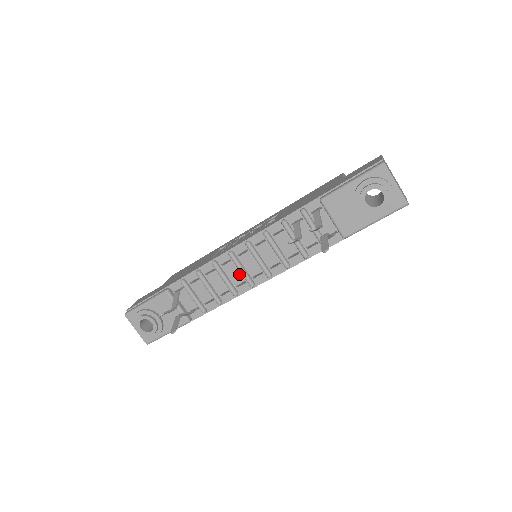
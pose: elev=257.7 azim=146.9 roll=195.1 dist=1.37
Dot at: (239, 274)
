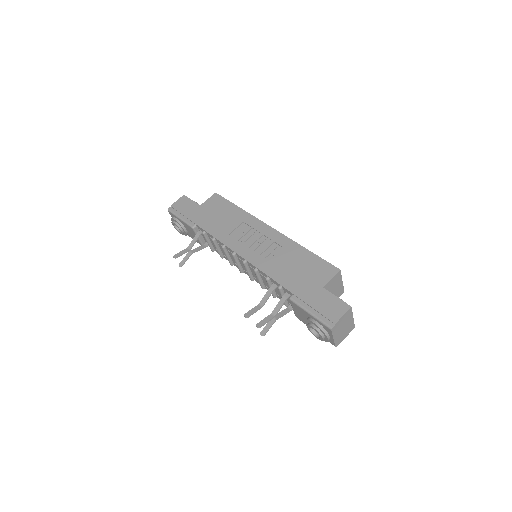
Dot at: occluded
